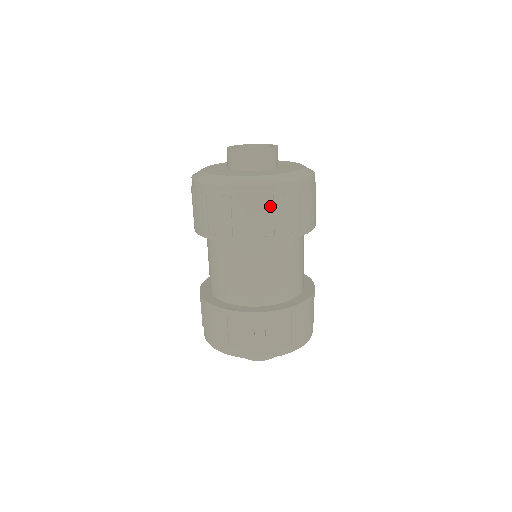
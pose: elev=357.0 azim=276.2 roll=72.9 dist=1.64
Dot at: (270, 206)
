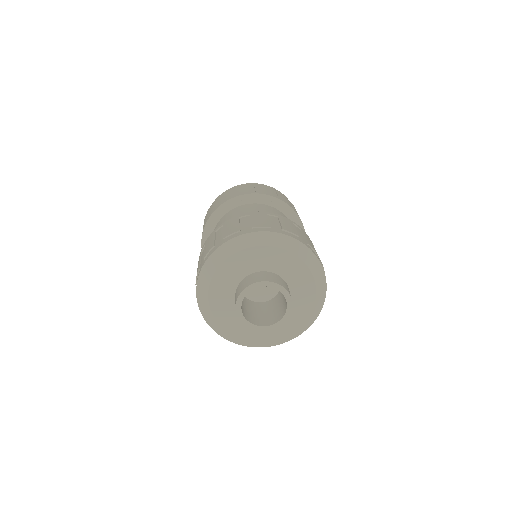
Dot at: (273, 191)
